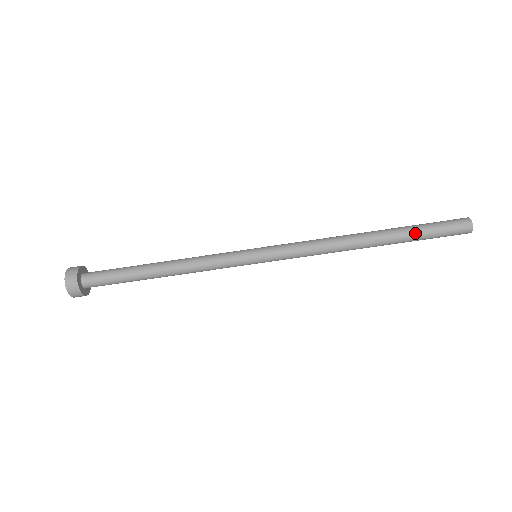
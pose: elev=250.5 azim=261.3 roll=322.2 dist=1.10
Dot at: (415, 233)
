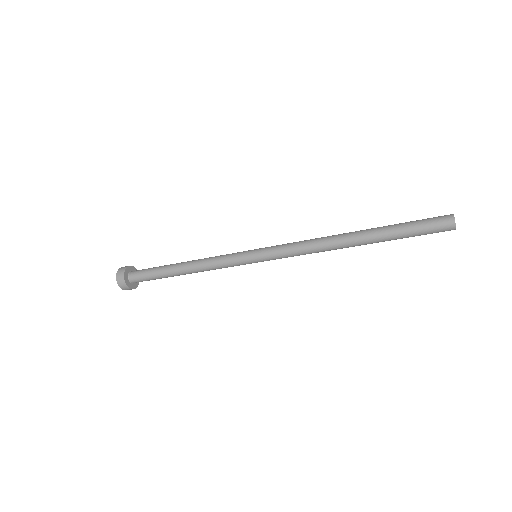
Dot at: (395, 231)
